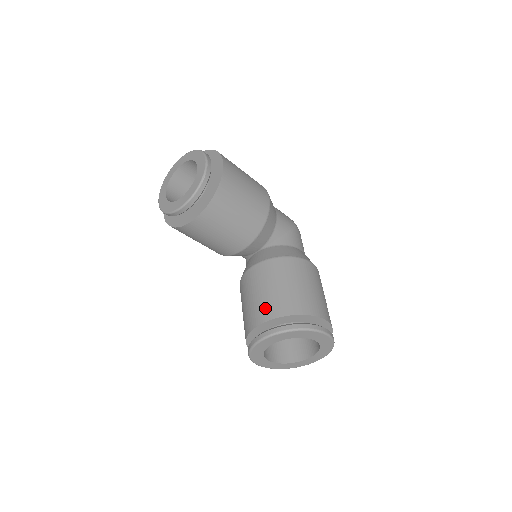
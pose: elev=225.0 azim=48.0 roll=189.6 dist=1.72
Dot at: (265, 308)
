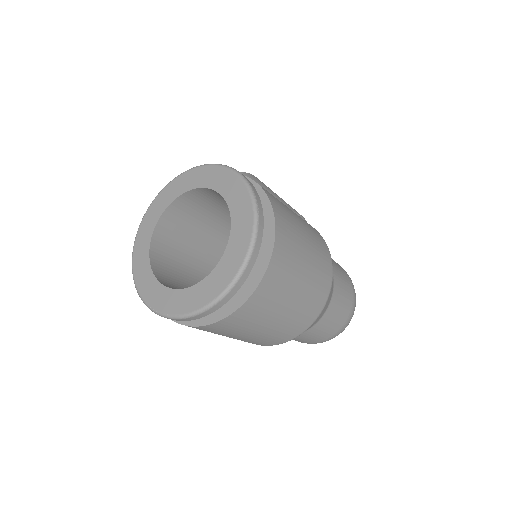
Dot at: occluded
